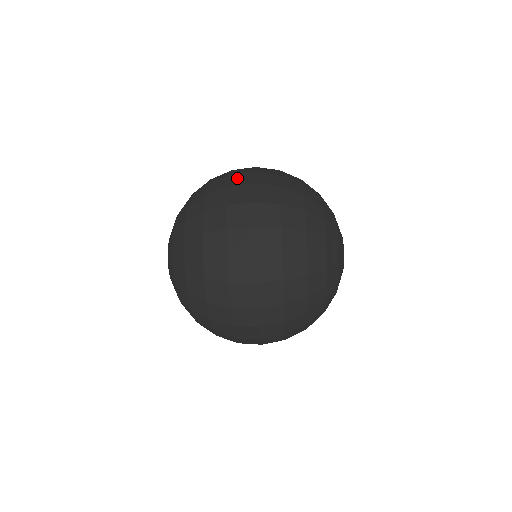
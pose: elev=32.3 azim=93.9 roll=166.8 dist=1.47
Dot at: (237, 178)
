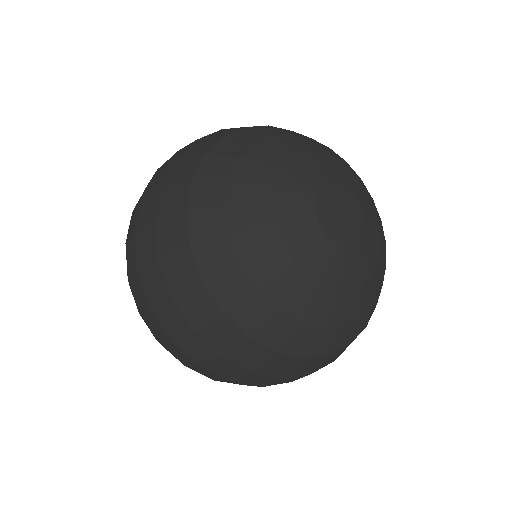
Dot at: occluded
